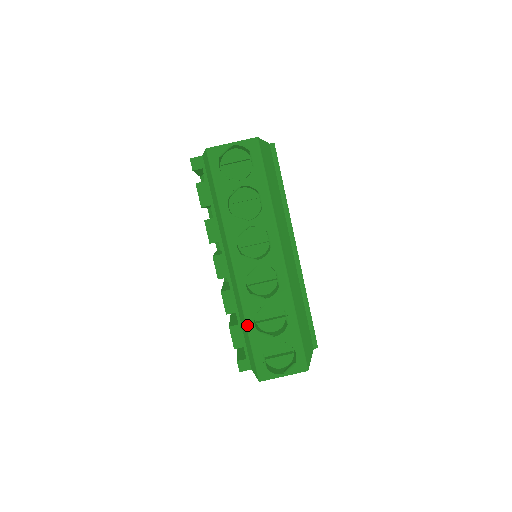
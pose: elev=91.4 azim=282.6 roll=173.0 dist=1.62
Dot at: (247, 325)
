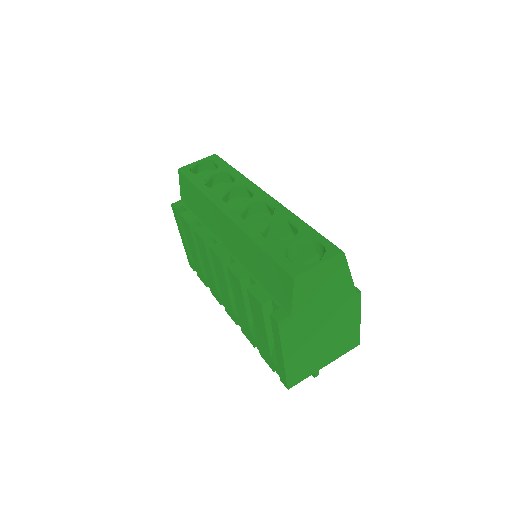
Dot at: (257, 242)
